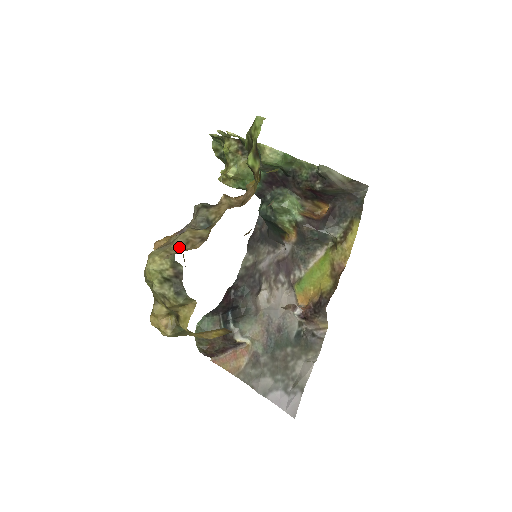
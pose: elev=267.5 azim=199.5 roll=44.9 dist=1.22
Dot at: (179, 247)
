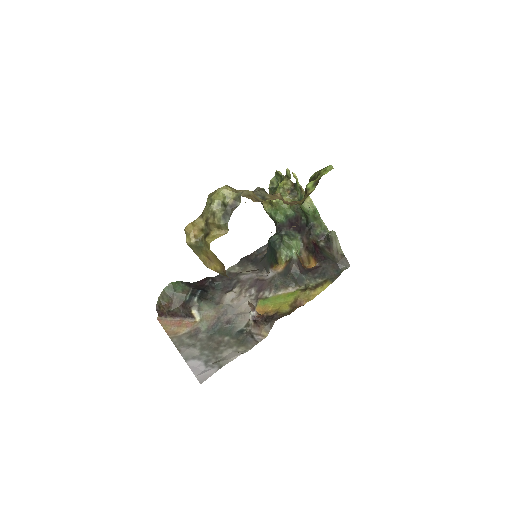
Dot at: (243, 194)
